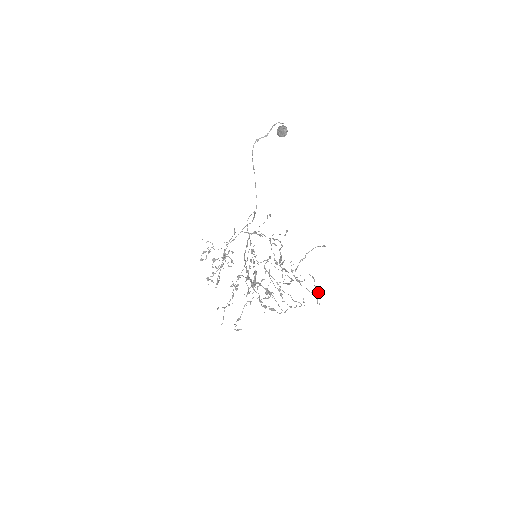
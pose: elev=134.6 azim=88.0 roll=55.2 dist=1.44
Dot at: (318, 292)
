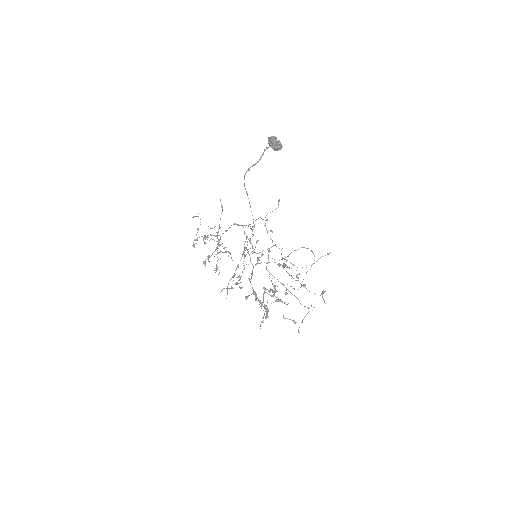
Dot at: occluded
